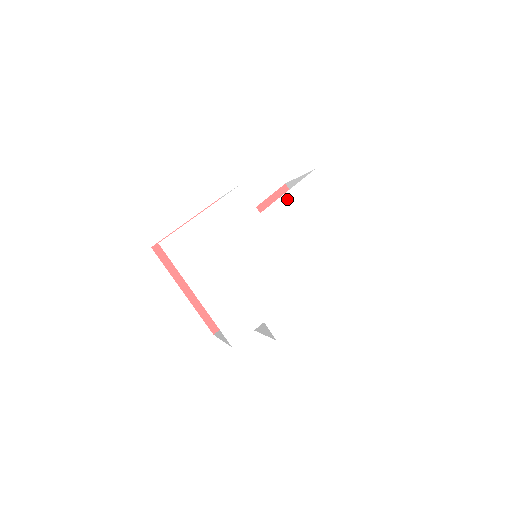
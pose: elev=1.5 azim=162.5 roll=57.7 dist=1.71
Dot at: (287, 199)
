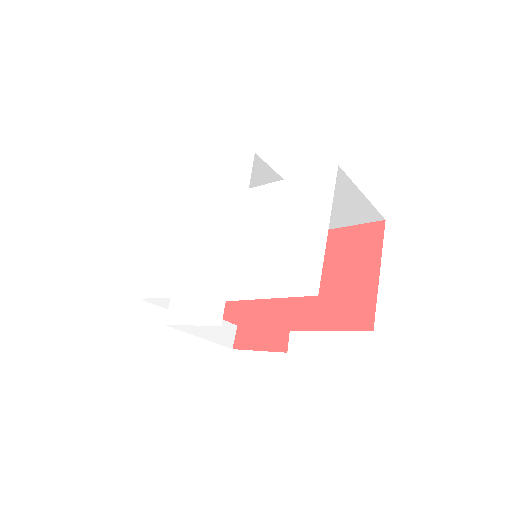
Dot at: (282, 187)
